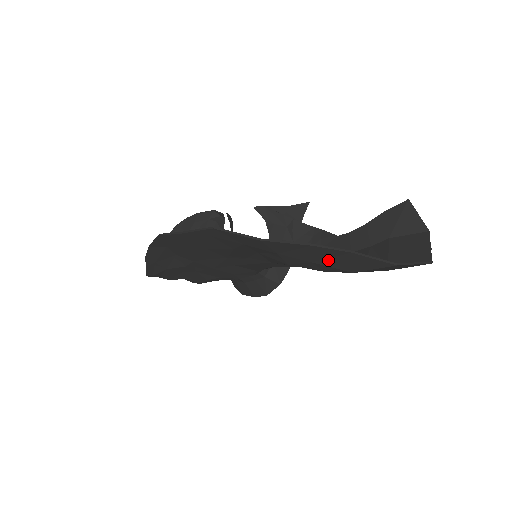
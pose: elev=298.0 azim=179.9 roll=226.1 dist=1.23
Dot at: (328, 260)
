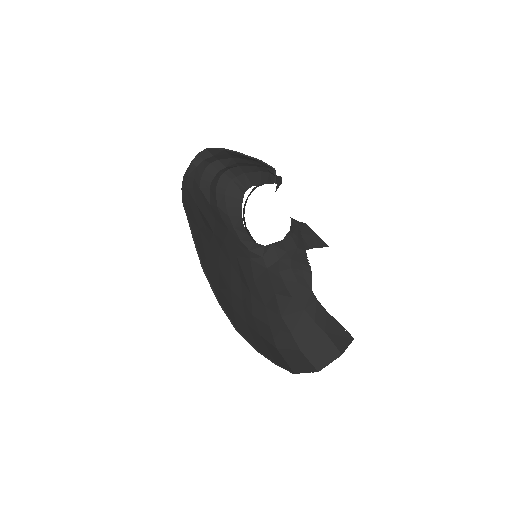
Dot at: (266, 346)
